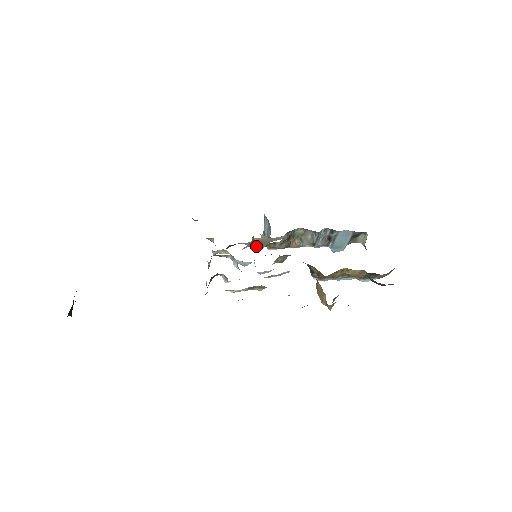
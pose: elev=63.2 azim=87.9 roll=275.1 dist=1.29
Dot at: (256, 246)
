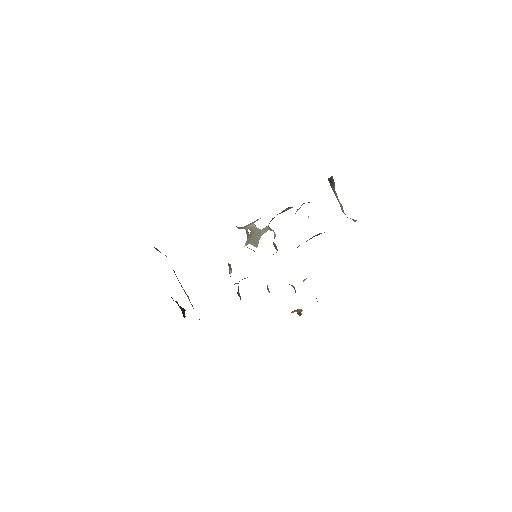
Dot at: occluded
